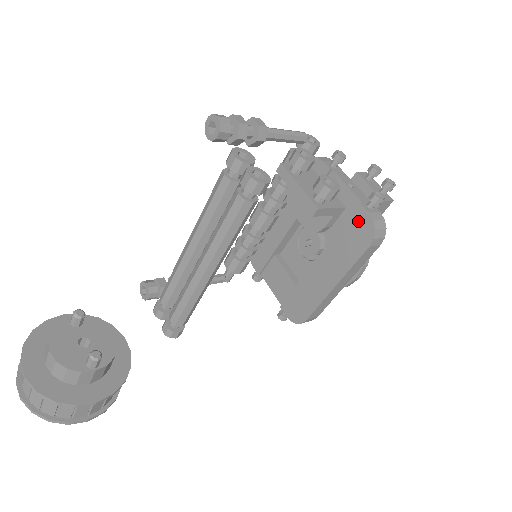
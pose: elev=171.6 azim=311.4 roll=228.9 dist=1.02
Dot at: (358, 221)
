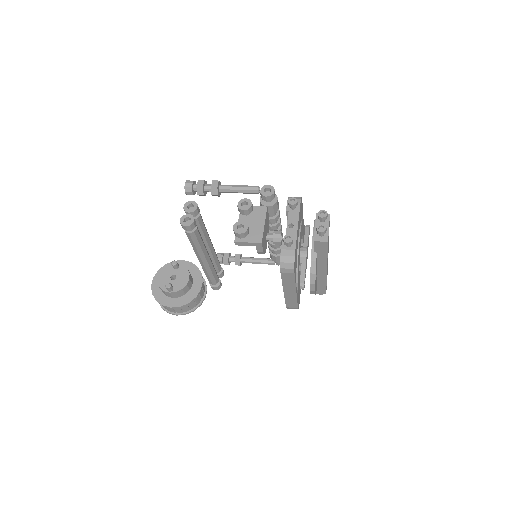
Dot at: occluded
